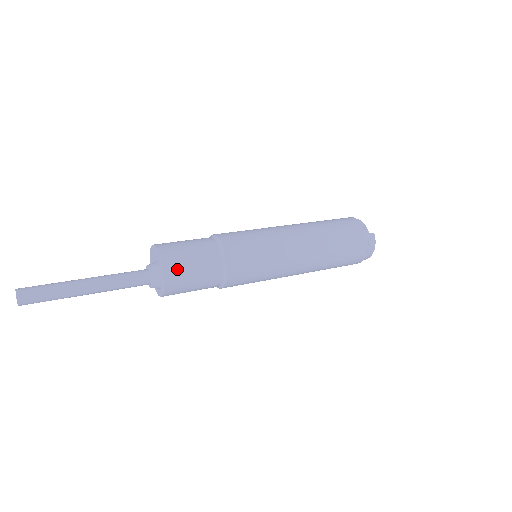
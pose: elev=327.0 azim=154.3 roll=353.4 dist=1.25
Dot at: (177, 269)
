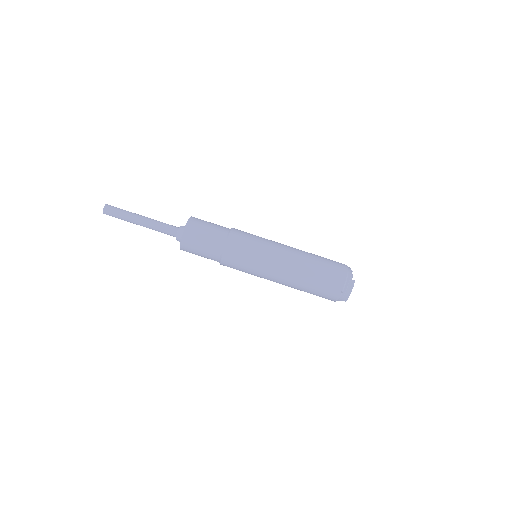
Dot at: (193, 233)
